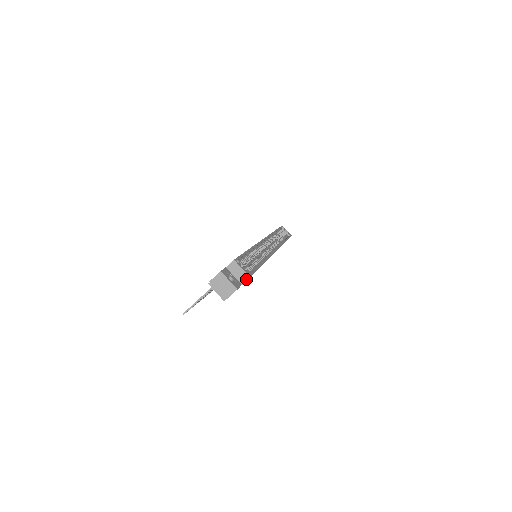
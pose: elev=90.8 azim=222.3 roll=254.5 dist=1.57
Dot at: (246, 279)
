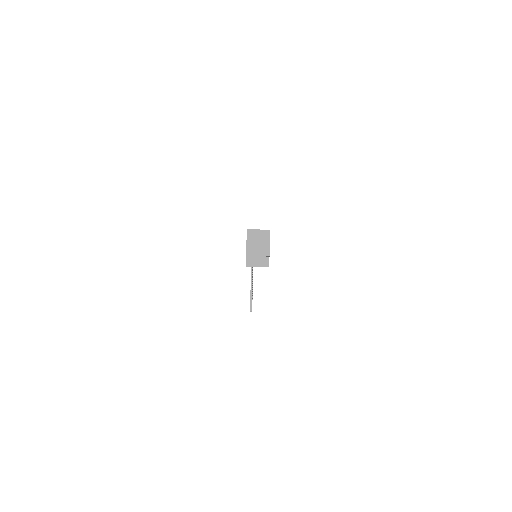
Dot at: (268, 234)
